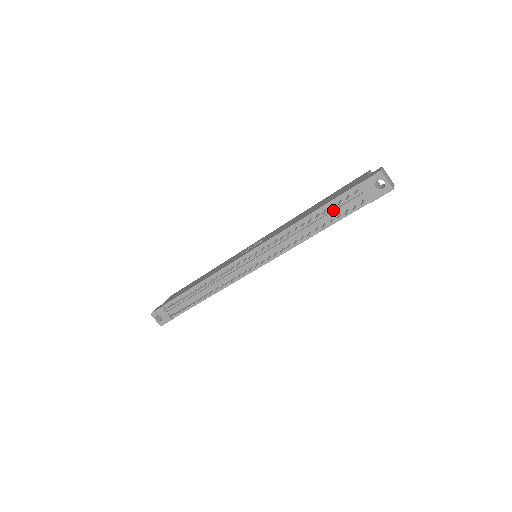
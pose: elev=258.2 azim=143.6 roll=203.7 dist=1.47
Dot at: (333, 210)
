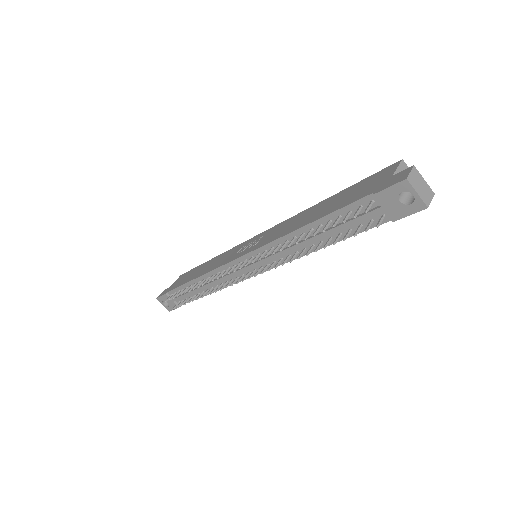
Dot at: (340, 223)
